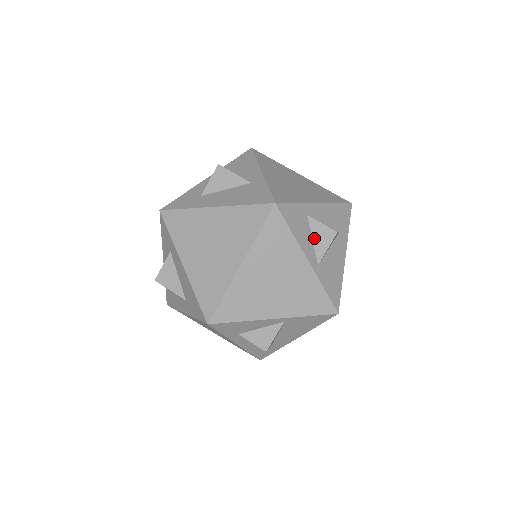
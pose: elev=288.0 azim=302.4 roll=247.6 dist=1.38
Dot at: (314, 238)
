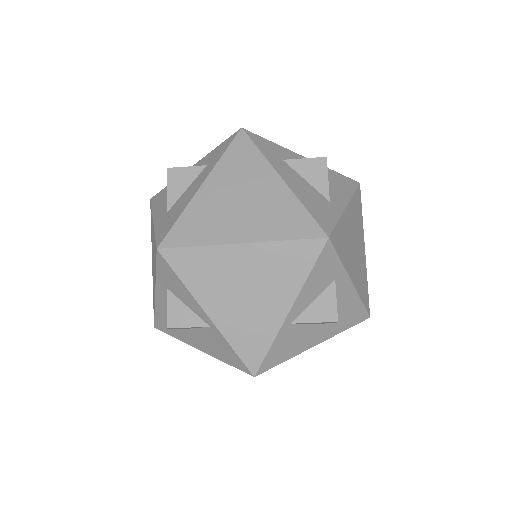
Dot at: (316, 302)
